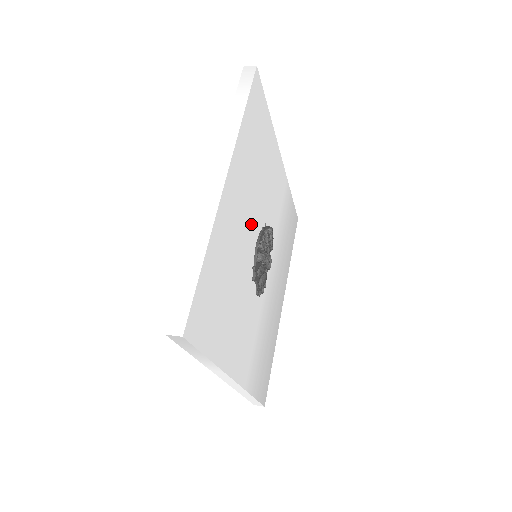
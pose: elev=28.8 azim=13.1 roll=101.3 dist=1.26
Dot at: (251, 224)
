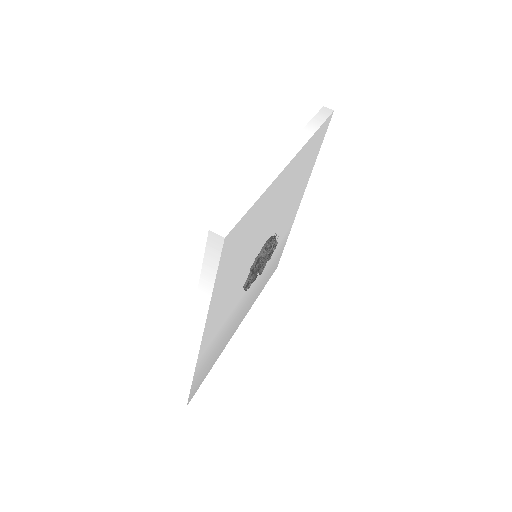
Dot at: (274, 220)
